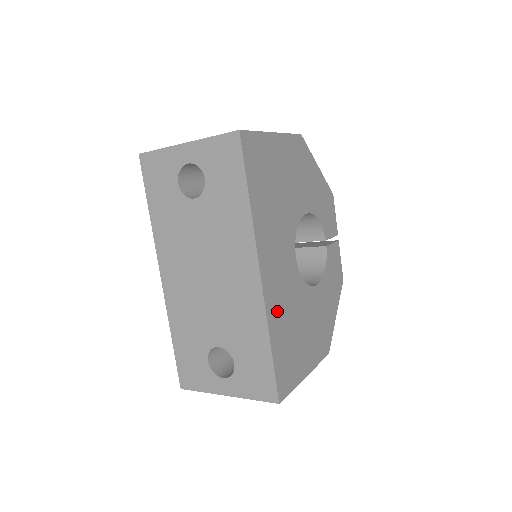
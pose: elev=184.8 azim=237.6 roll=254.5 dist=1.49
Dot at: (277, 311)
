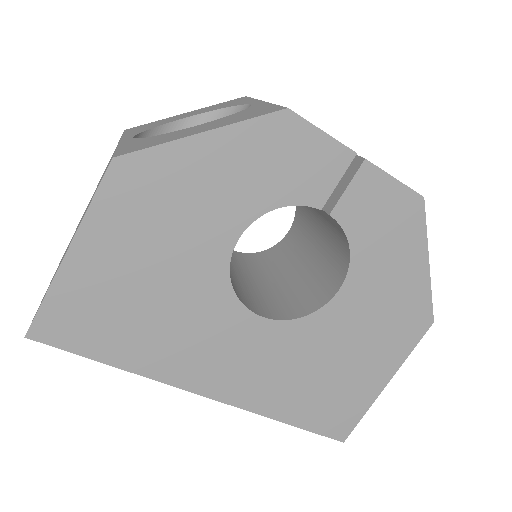
Dot at: (271, 393)
